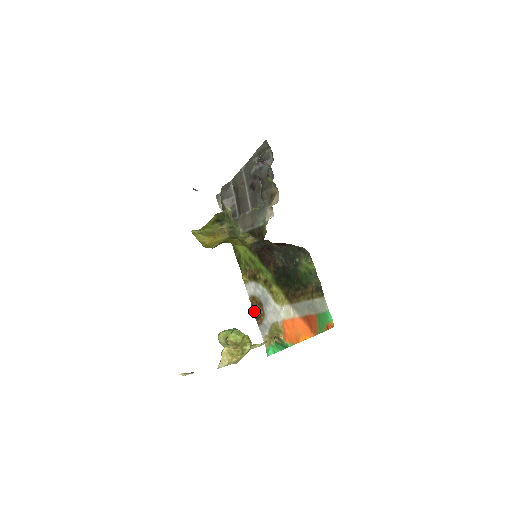
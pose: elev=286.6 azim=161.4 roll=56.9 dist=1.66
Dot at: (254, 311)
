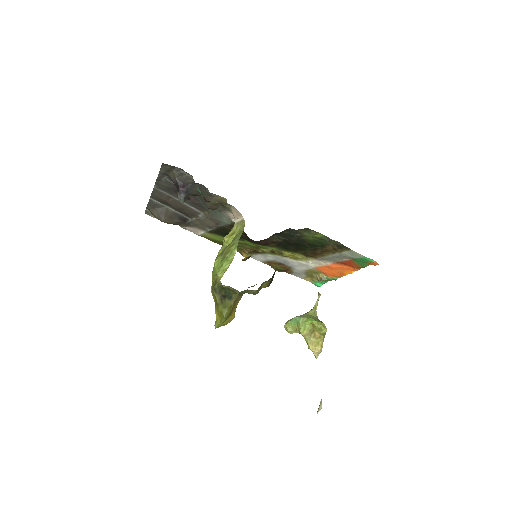
Dot at: (278, 270)
